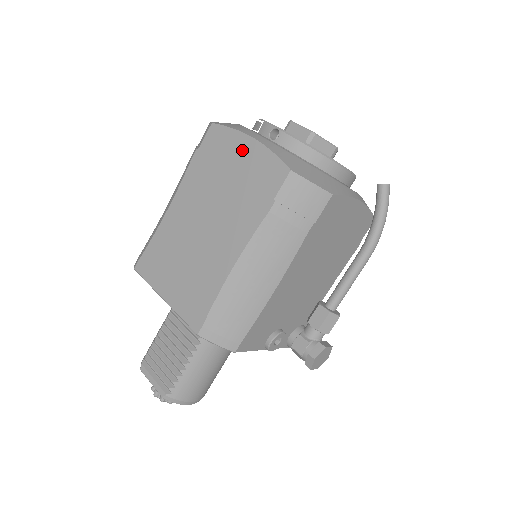
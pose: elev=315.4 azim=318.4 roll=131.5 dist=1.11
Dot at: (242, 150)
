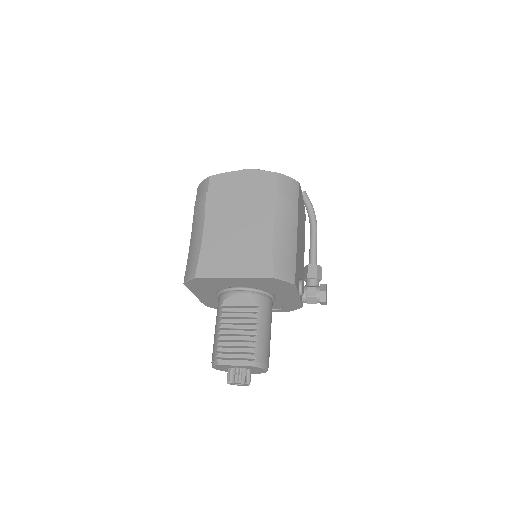
Dot at: (240, 178)
